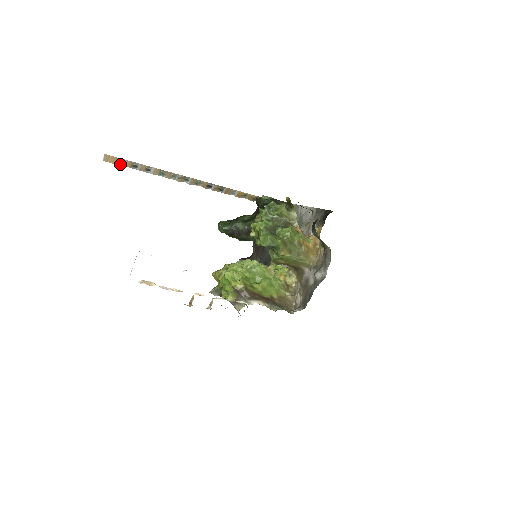
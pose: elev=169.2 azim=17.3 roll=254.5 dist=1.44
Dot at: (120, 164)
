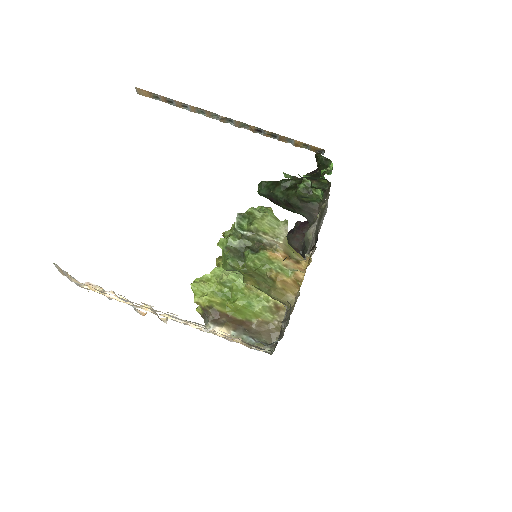
Dot at: (155, 98)
